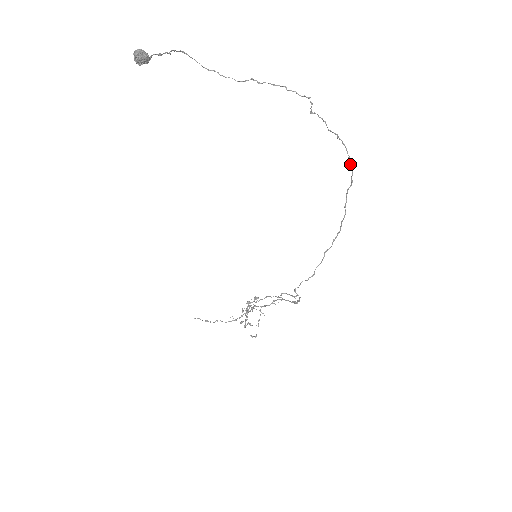
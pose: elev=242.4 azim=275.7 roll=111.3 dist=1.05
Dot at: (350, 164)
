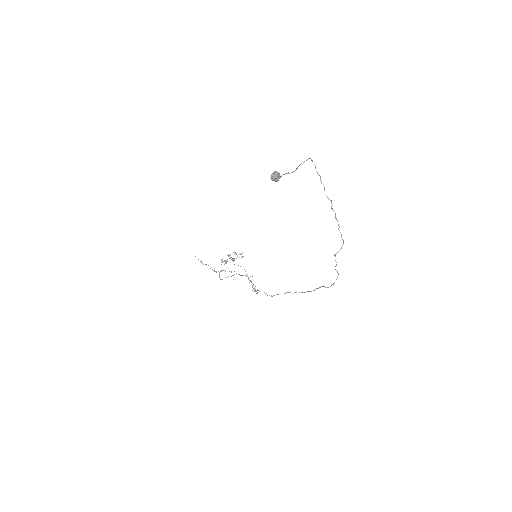
Dot at: (333, 283)
